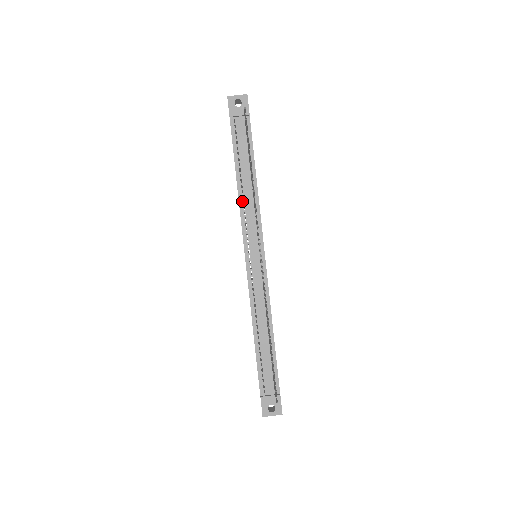
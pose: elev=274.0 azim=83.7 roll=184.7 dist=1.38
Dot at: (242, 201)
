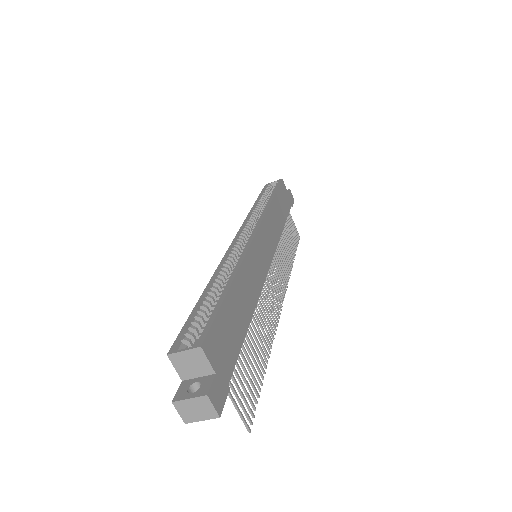
Dot at: occluded
